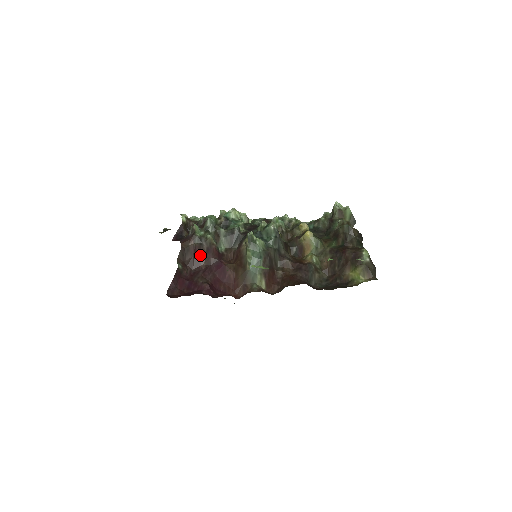
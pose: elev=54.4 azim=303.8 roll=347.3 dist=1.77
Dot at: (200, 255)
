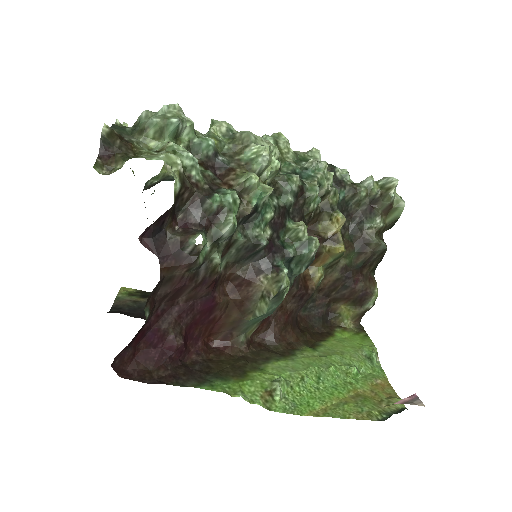
Dot at: (187, 289)
